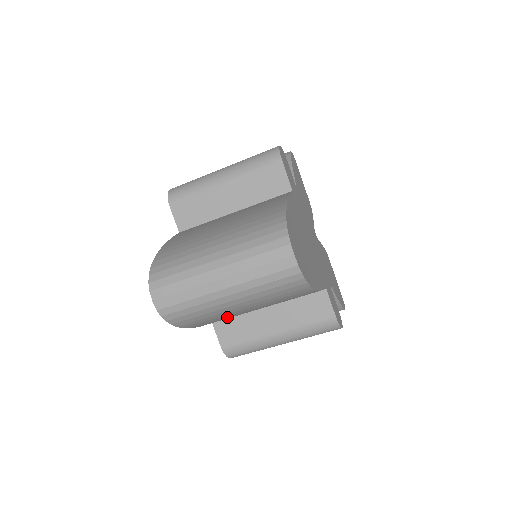
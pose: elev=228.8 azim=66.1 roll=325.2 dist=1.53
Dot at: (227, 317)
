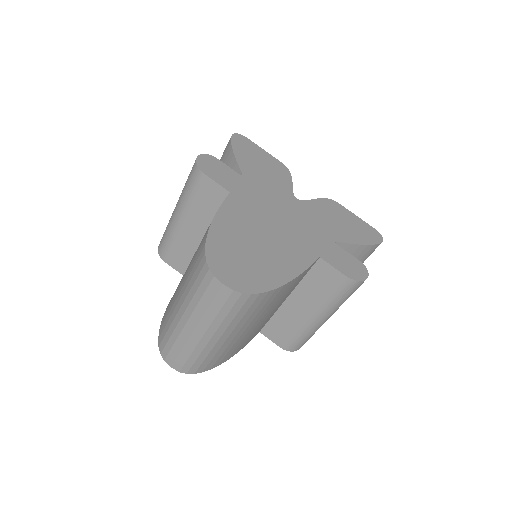
Dot at: (247, 337)
